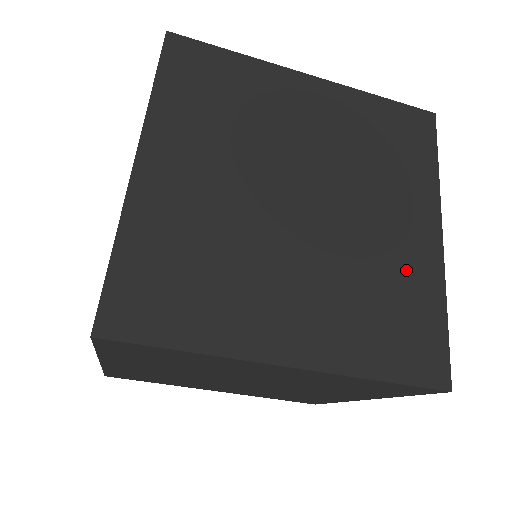
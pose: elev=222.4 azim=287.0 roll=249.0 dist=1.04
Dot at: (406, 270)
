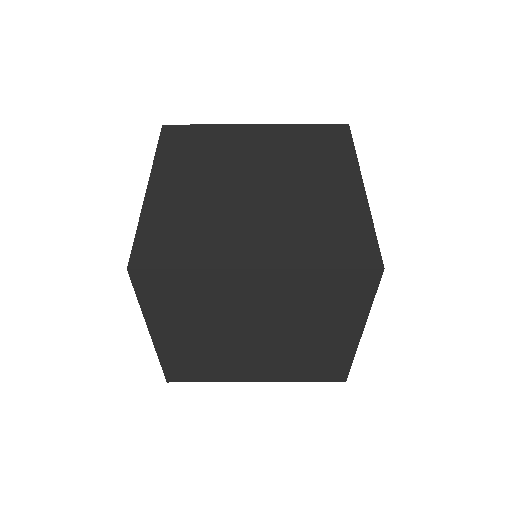
Dot at: (337, 208)
